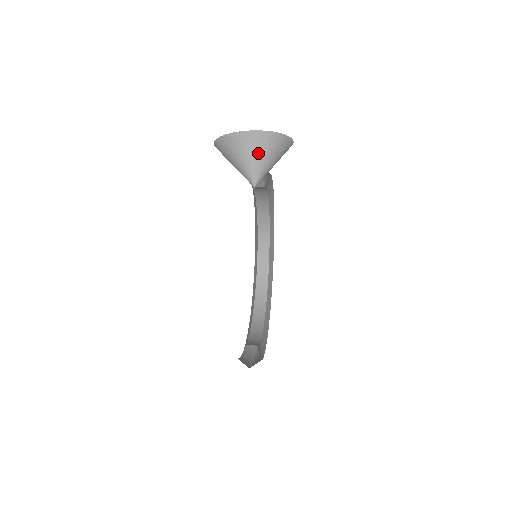
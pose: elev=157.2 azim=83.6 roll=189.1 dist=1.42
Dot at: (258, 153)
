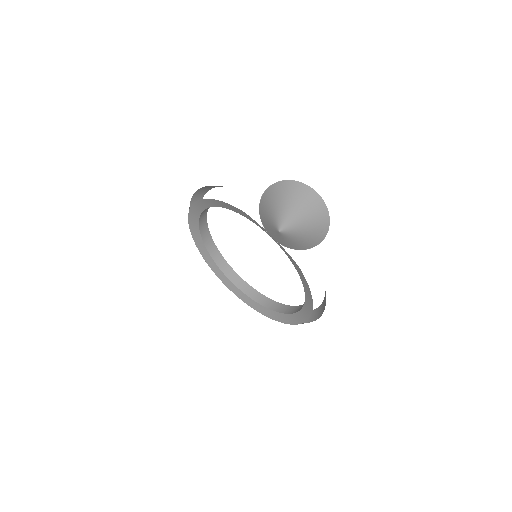
Dot at: (274, 205)
